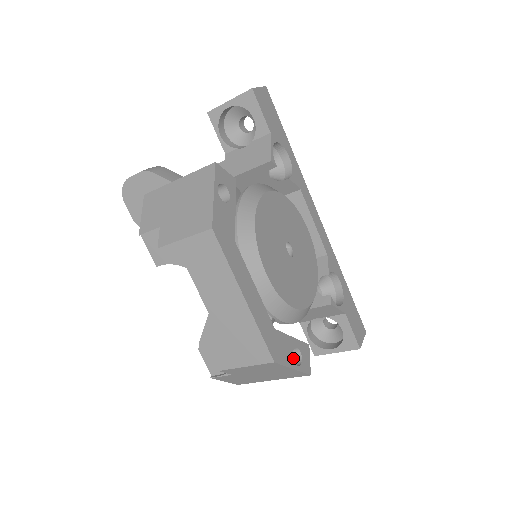
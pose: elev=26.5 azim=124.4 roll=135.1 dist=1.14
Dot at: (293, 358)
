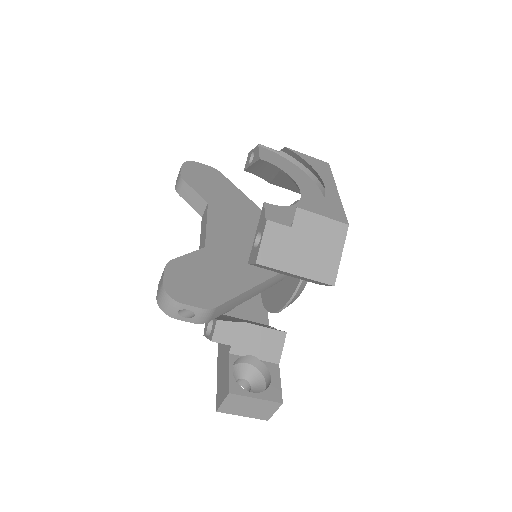
Dot at: occluded
